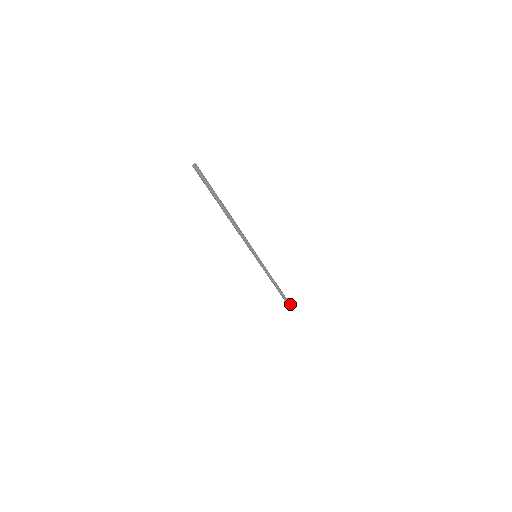
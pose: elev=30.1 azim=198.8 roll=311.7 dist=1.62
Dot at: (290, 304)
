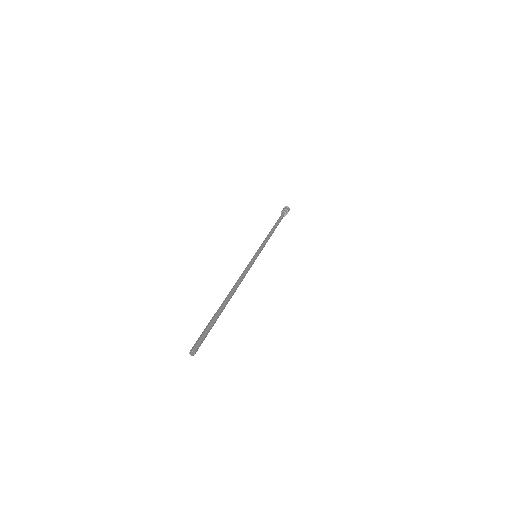
Dot at: occluded
